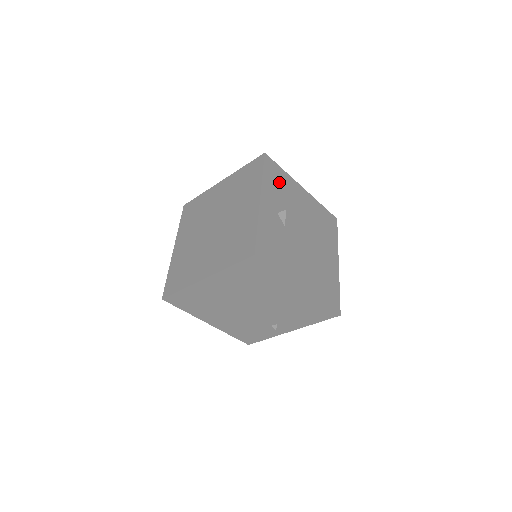
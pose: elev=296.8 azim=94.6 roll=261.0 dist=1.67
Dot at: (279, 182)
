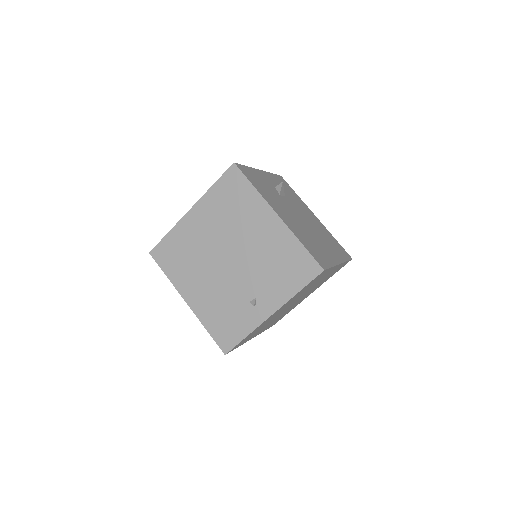
Dot at: (288, 190)
